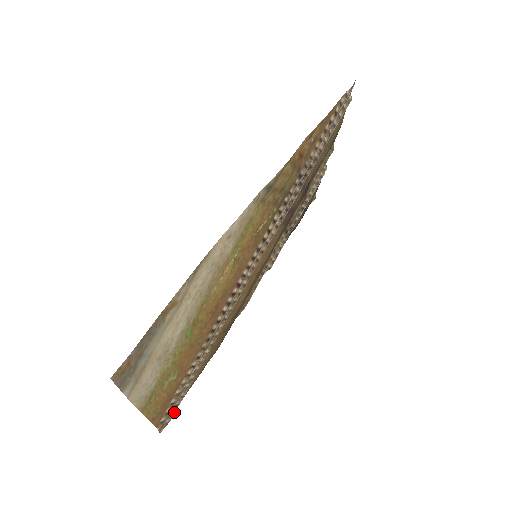
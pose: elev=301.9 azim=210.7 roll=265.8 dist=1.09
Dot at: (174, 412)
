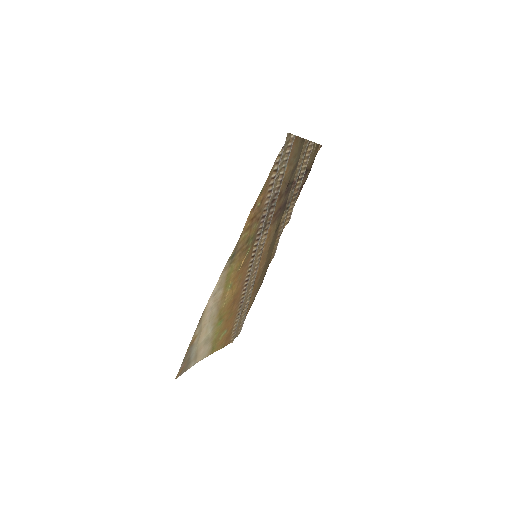
Dot at: occluded
